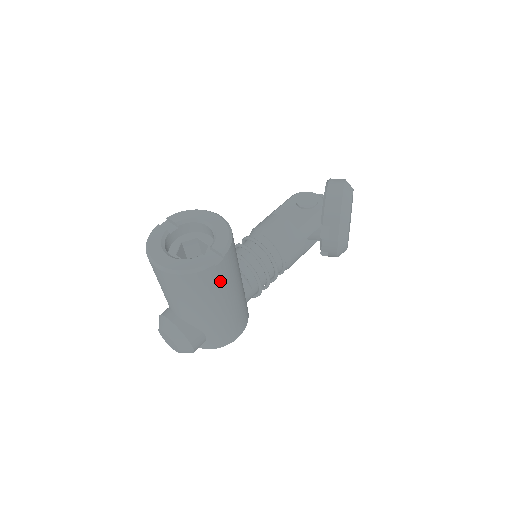
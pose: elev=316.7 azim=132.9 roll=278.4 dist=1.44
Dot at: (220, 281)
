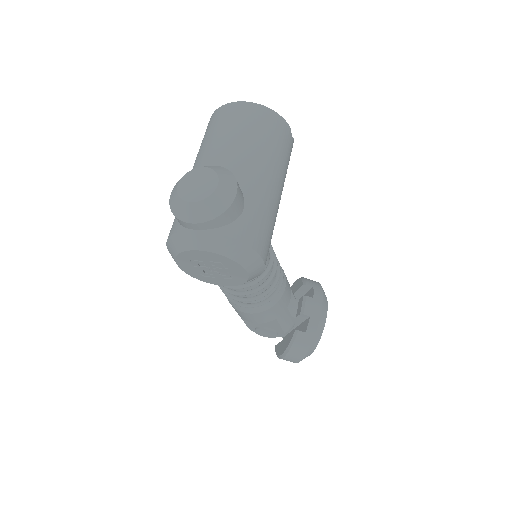
Dot at: (286, 152)
